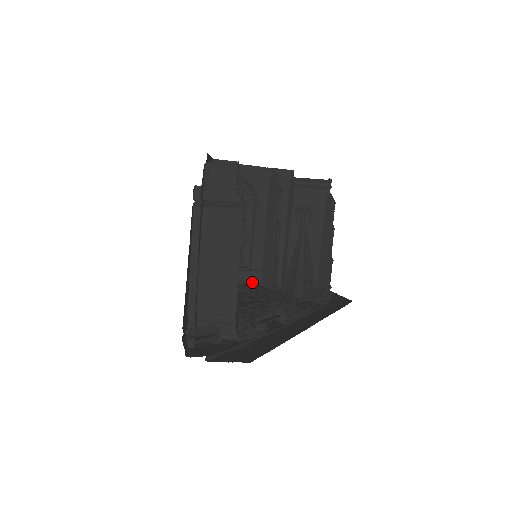
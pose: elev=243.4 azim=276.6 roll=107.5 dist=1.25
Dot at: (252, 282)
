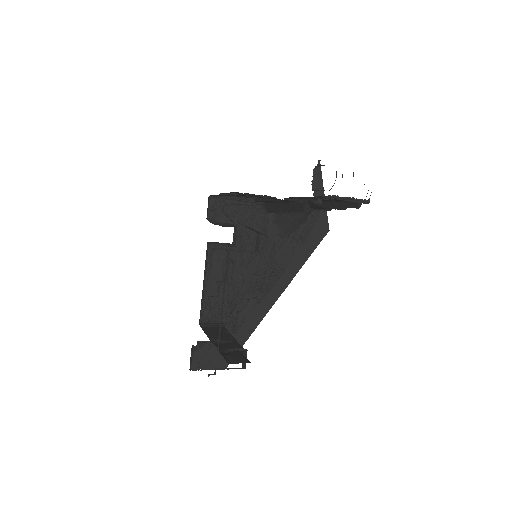
Dot at: (252, 202)
